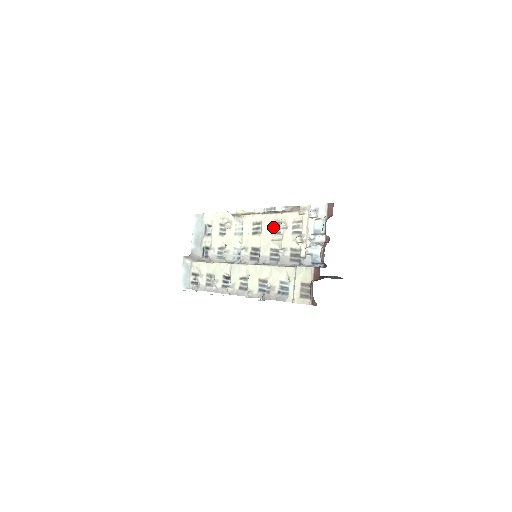
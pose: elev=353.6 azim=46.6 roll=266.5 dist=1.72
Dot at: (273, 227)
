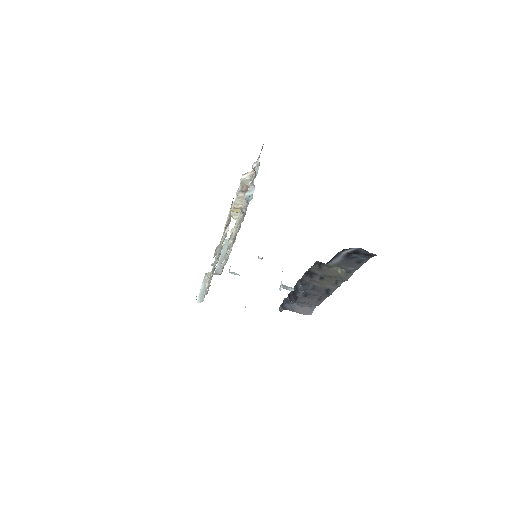
Dot at: occluded
